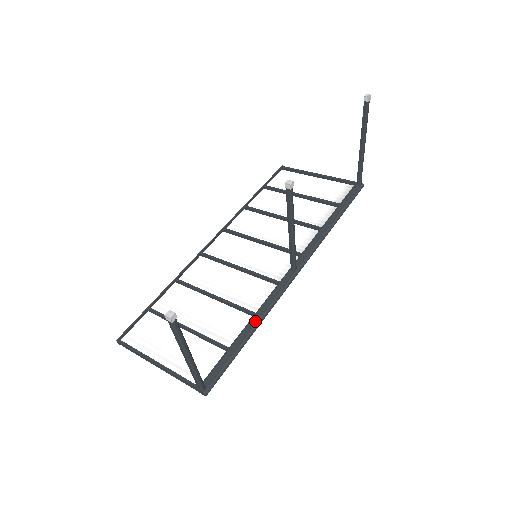
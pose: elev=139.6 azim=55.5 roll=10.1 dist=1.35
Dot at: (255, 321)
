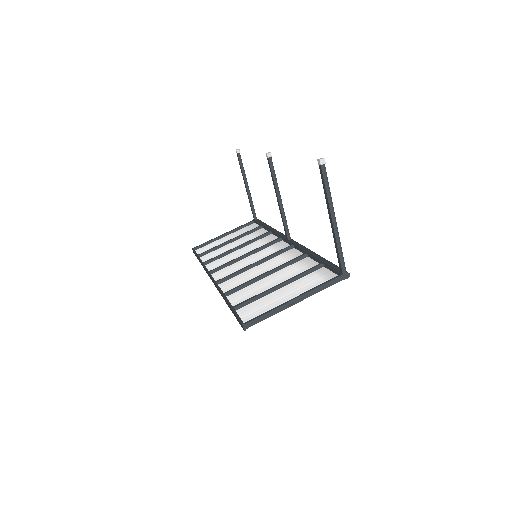
Dot at: (312, 253)
